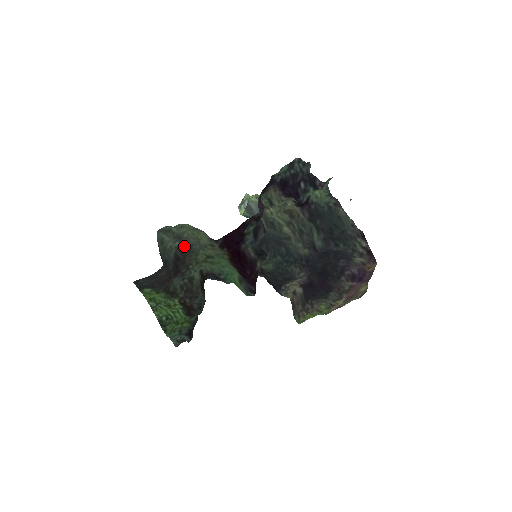
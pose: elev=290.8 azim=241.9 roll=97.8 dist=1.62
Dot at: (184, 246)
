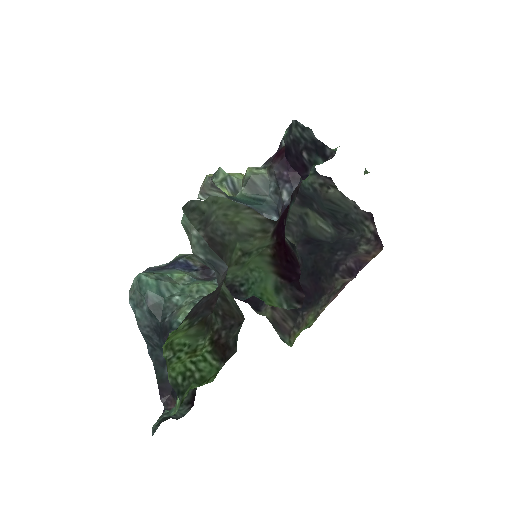
Dot at: (211, 238)
